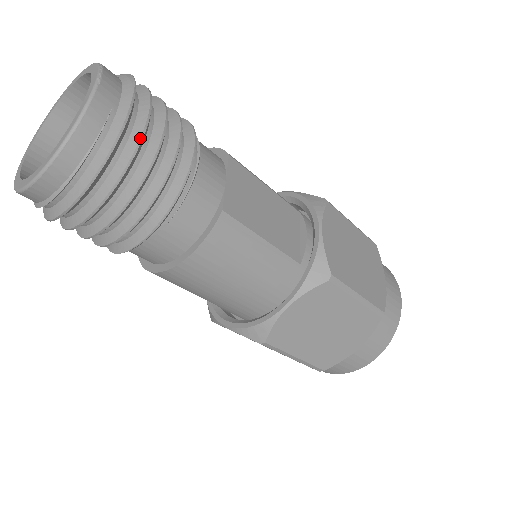
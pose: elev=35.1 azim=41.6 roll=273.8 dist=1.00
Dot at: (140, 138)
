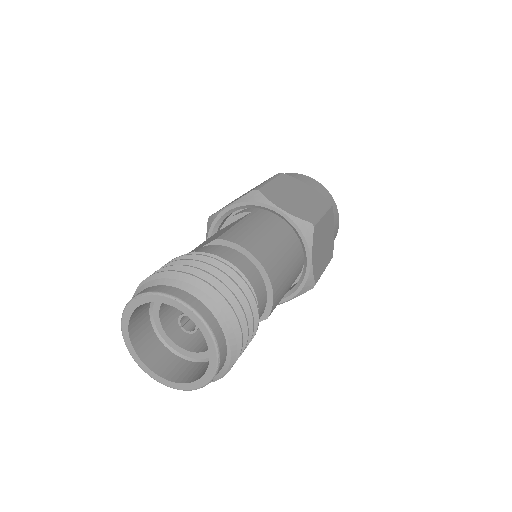
Dot at: occluded
